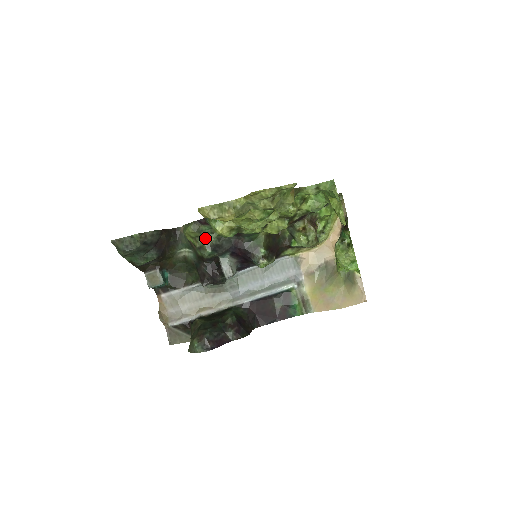
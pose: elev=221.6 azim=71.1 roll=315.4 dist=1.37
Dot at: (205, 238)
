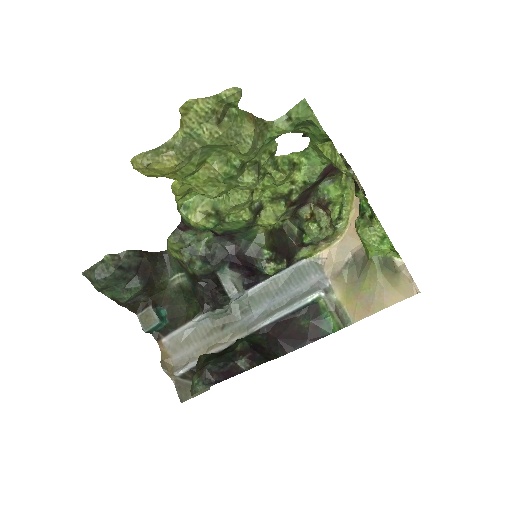
Dot at: (192, 249)
